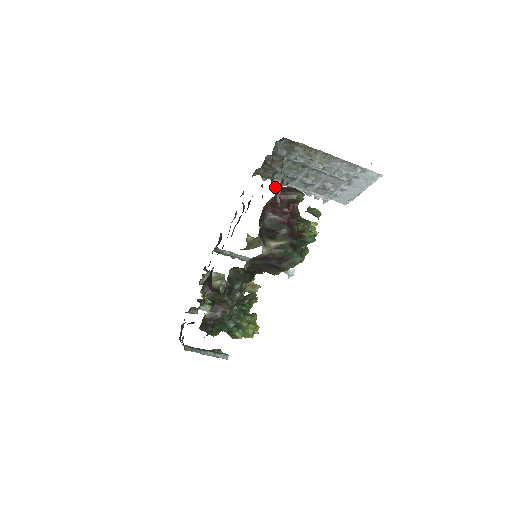
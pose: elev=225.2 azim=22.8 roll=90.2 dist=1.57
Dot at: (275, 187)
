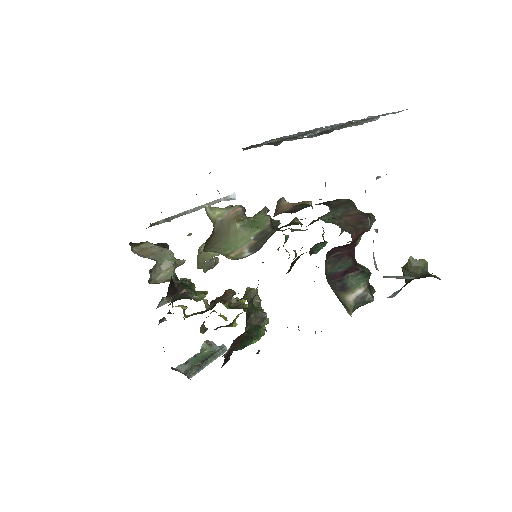
Dot at: (344, 226)
